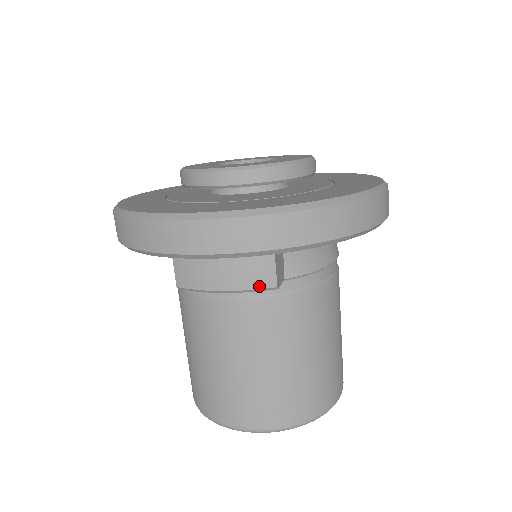
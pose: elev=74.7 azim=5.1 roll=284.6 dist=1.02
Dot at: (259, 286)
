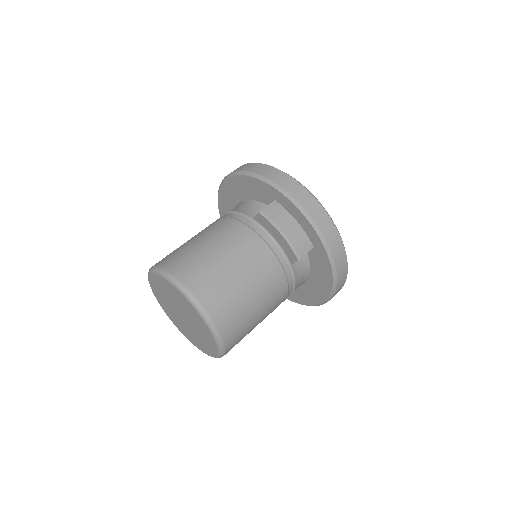
Dot at: (297, 249)
